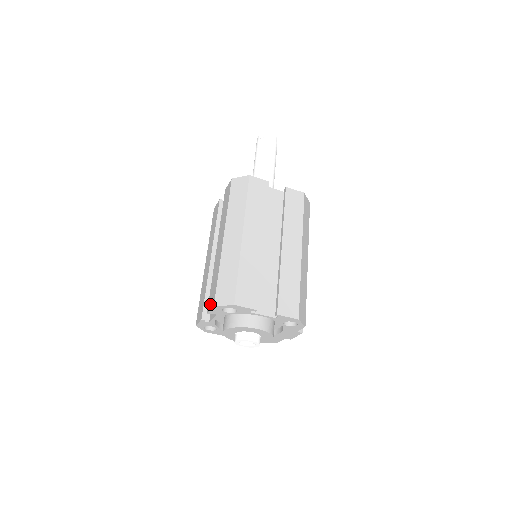
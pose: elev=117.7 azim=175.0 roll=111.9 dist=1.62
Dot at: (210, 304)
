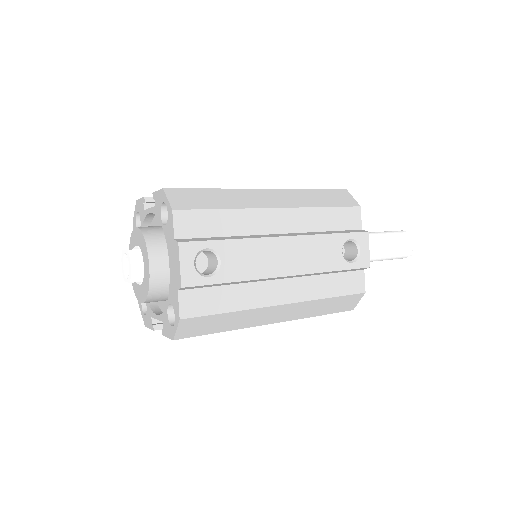
Dot at: occluded
